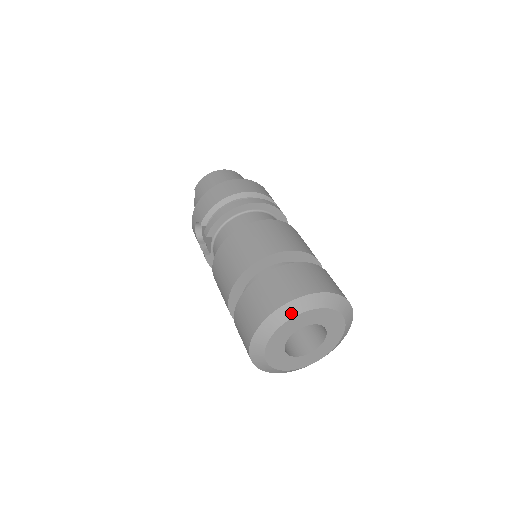
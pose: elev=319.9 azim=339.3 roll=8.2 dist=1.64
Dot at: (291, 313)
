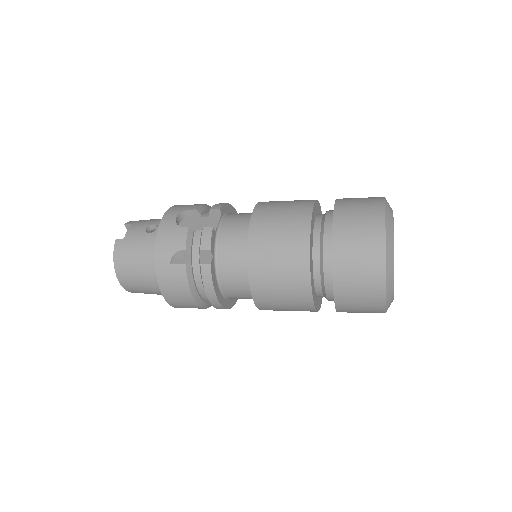
Dot at: occluded
